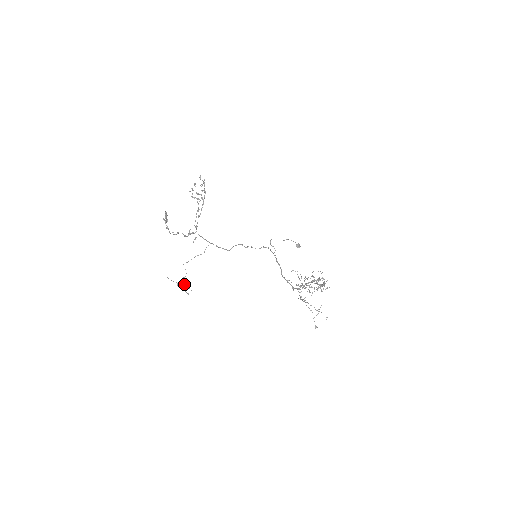
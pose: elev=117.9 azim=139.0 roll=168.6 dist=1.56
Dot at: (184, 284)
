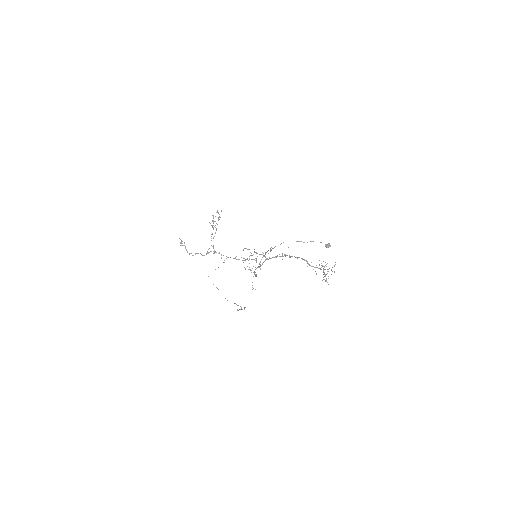
Dot at: (227, 300)
